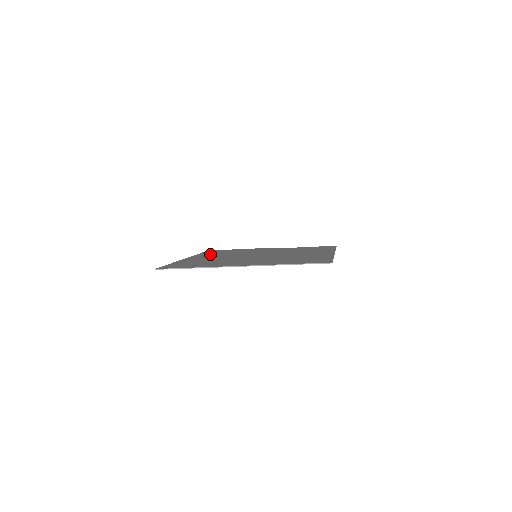
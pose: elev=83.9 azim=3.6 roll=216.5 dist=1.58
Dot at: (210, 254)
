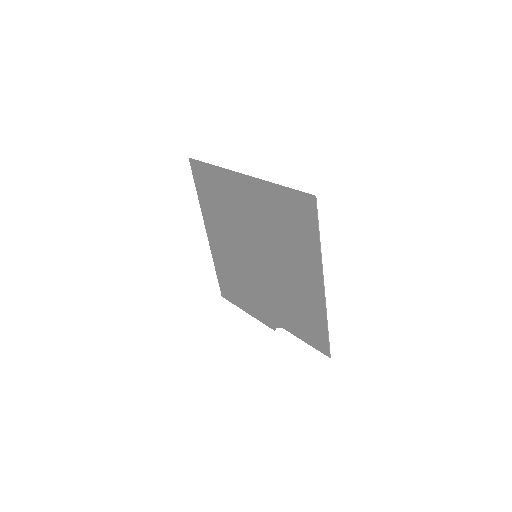
Dot at: (224, 263)
